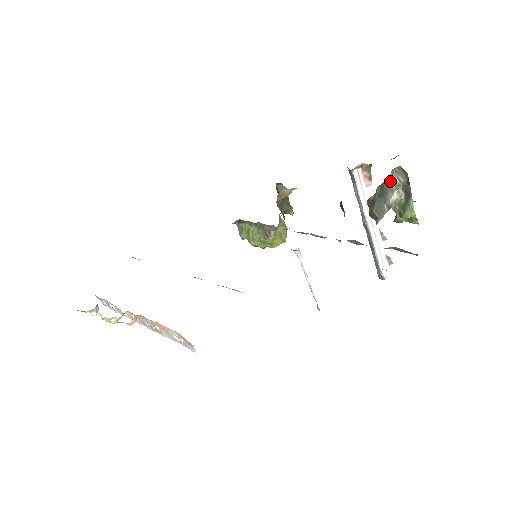
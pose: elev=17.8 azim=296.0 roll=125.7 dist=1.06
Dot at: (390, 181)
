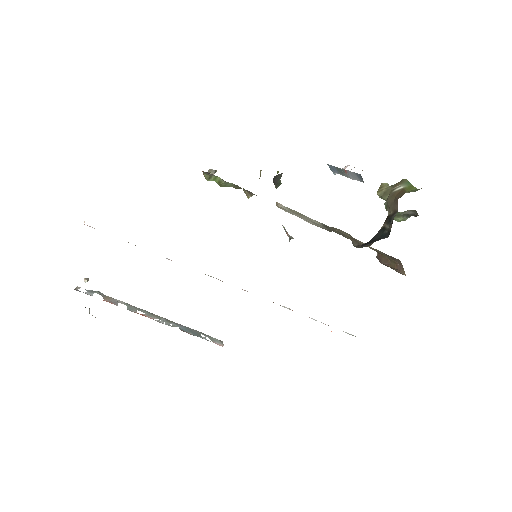
Dot at: occluded
